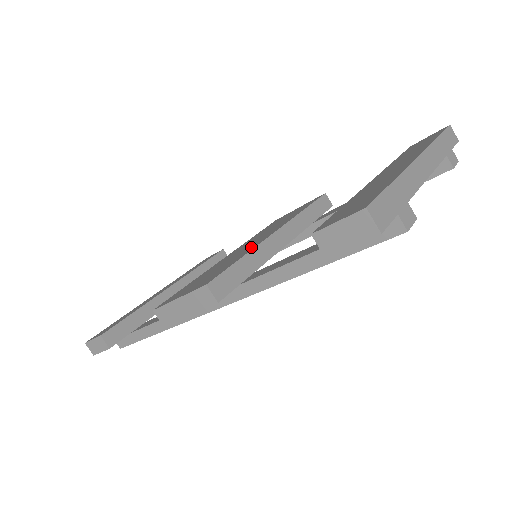
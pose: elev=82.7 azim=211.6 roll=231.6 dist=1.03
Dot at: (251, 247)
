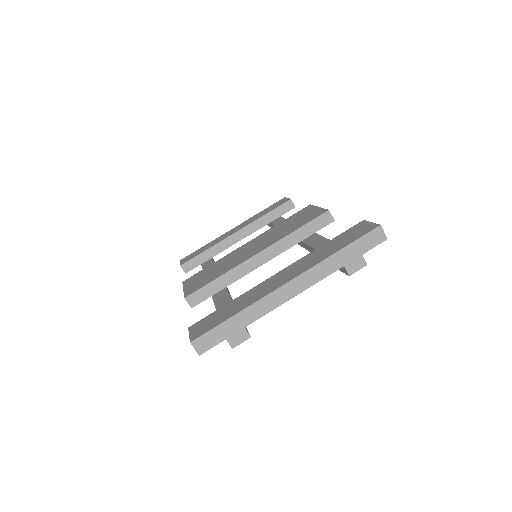
Dot at: (236, 263)
